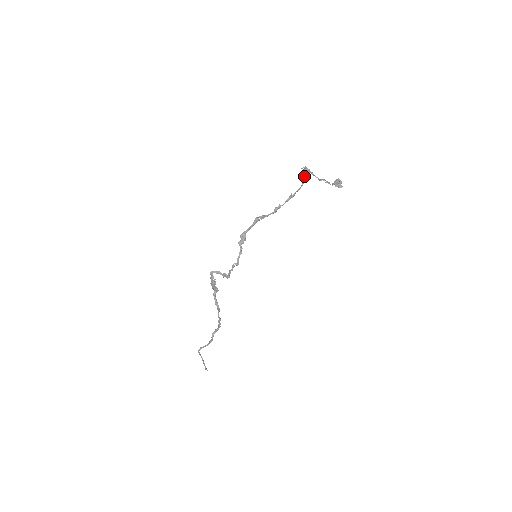
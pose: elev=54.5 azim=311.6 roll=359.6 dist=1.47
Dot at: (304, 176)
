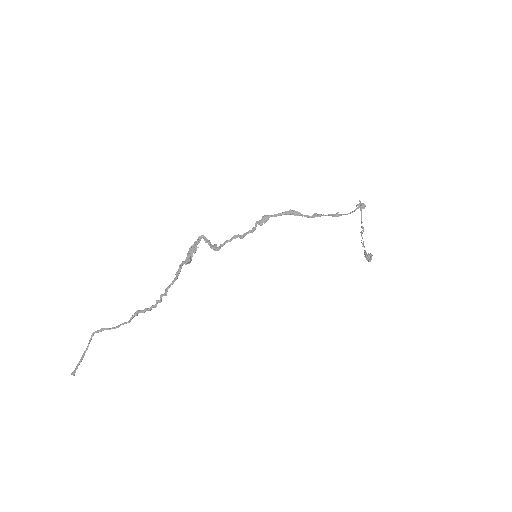
Dot at: (358, 207)
